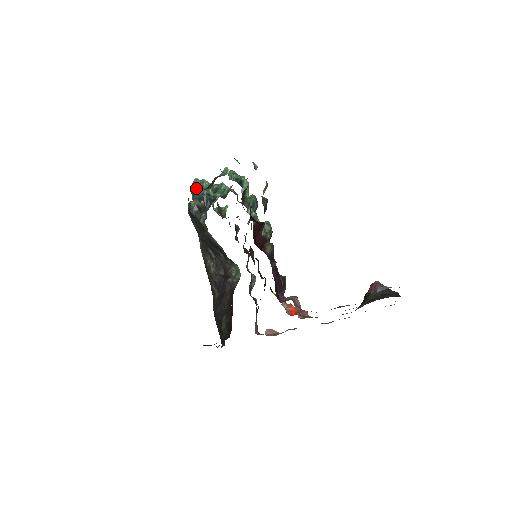
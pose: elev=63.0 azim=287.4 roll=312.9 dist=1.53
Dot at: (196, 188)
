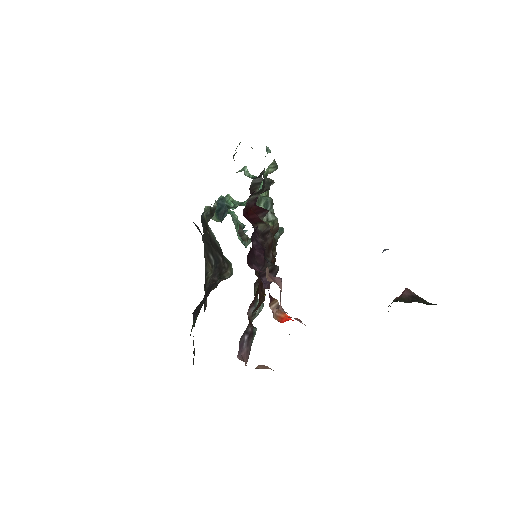
Dot at: (218, 201)
